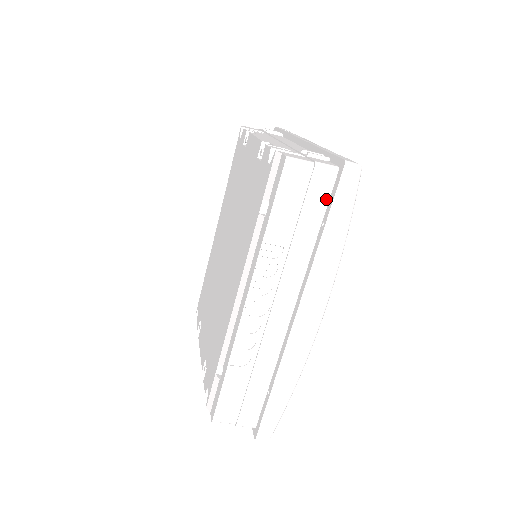
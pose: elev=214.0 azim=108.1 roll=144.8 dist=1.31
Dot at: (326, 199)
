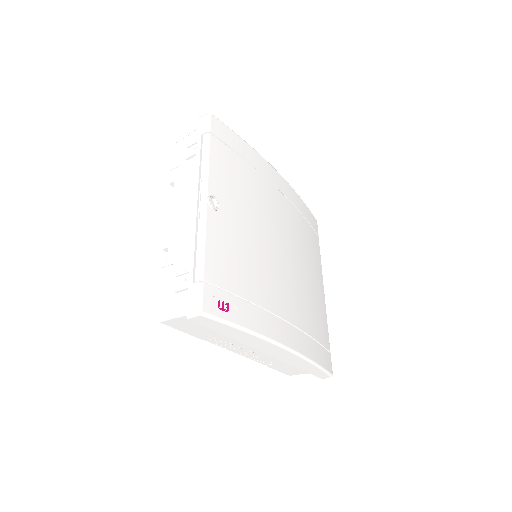
Dot at: occluded
